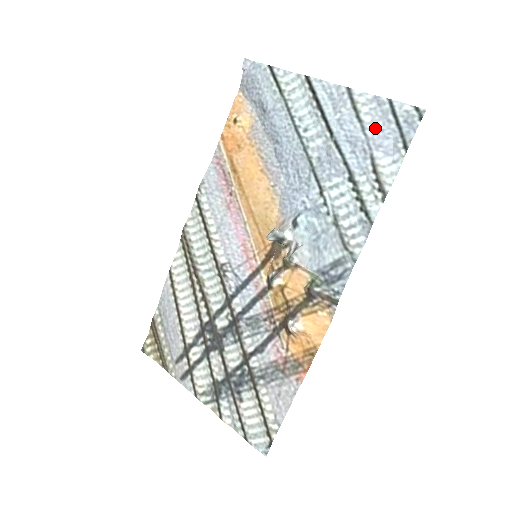
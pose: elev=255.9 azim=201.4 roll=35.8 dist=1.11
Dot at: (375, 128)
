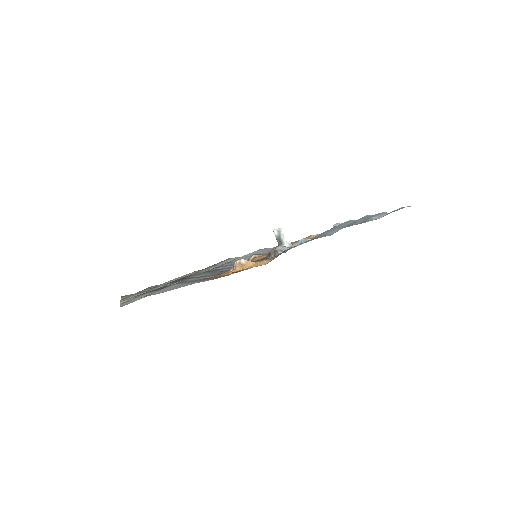
Dot at: occluded
